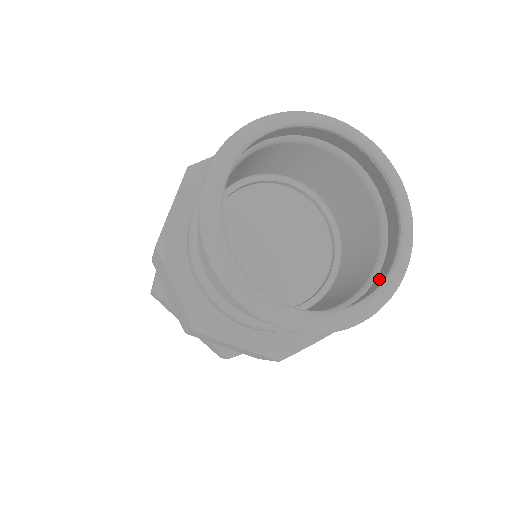
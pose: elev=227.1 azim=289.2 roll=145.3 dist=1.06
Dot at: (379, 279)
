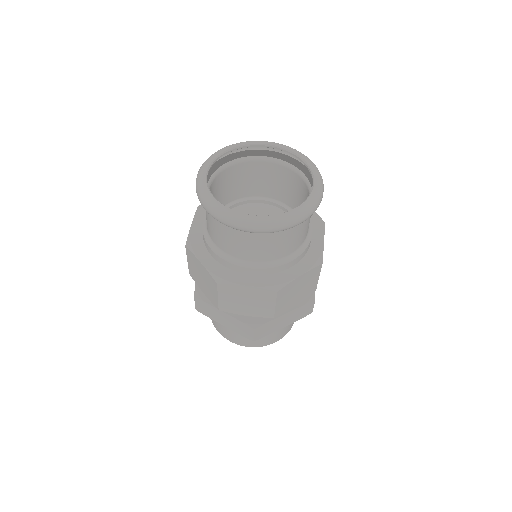
Dot at: occluded
